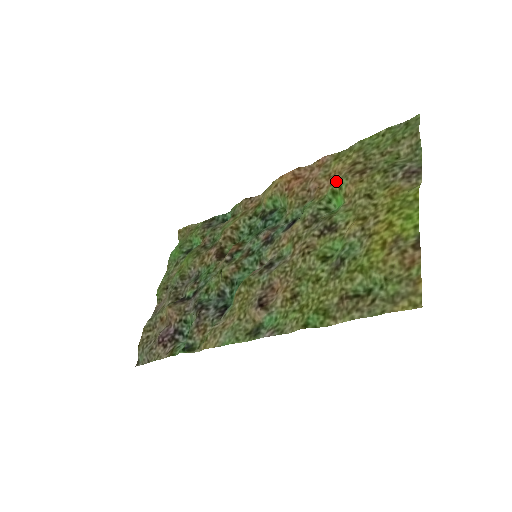
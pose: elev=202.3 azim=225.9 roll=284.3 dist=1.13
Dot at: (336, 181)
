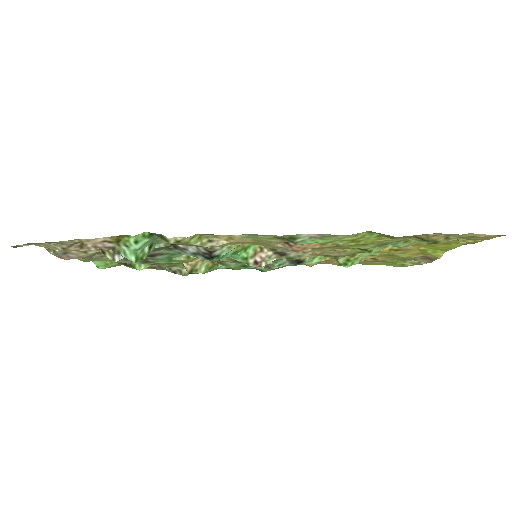
Dot at: occluded
